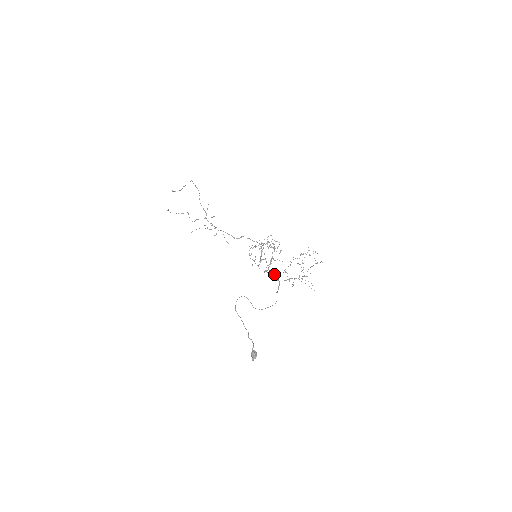
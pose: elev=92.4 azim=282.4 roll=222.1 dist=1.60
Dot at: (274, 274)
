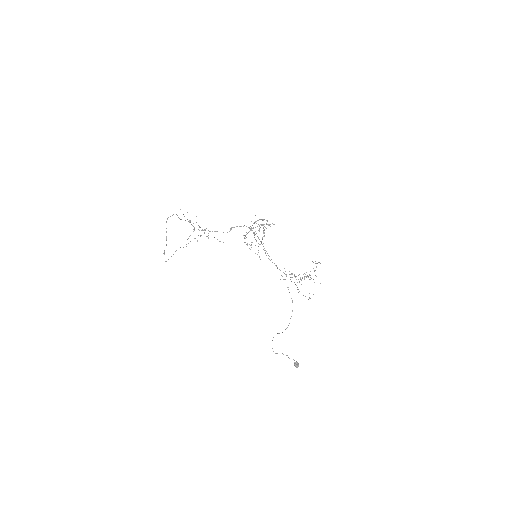
Dot at: occluded
